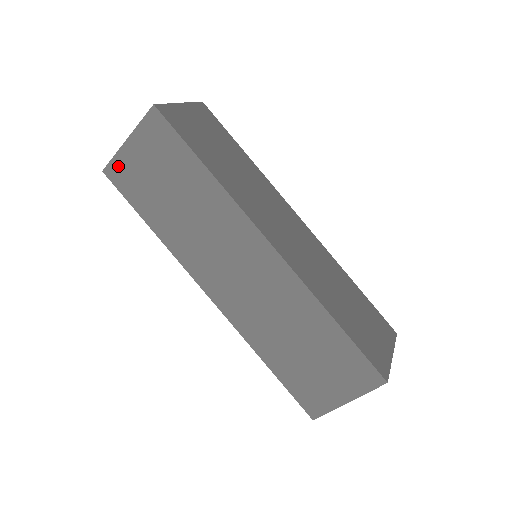
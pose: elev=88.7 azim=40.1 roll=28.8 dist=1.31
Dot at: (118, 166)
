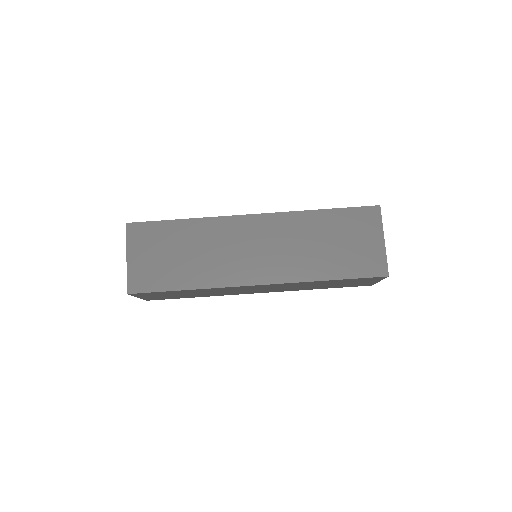
Dot at: (150, 299)
